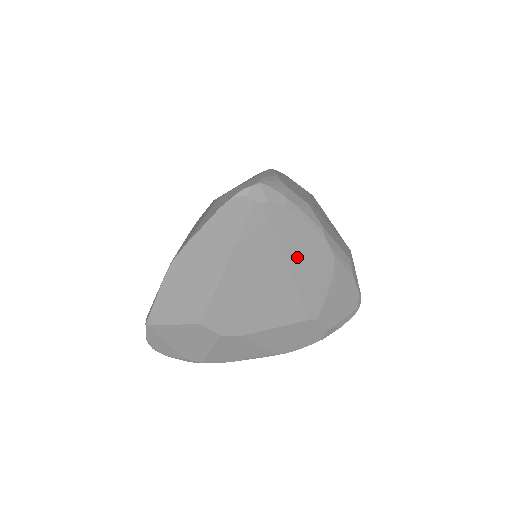
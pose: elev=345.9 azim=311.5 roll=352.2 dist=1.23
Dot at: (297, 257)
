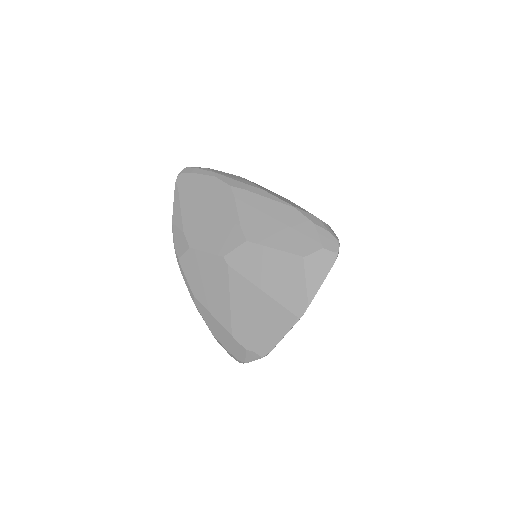
Dot at: occluded
